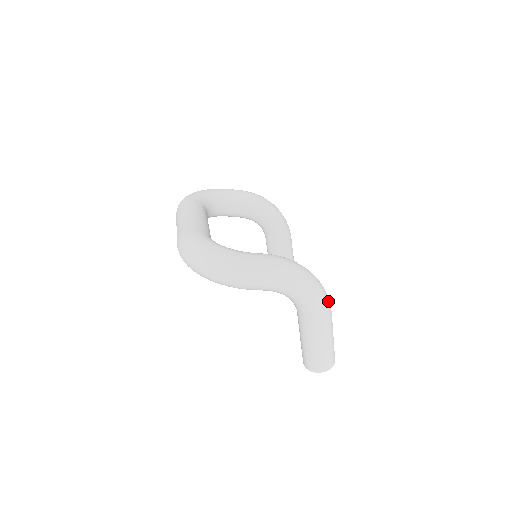
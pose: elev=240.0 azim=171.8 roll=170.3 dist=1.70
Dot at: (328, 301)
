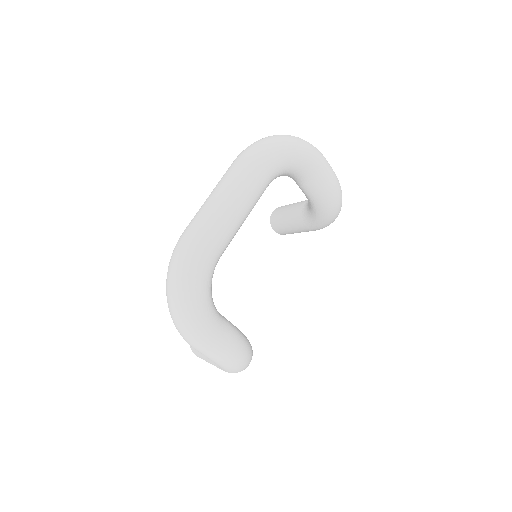
Dot at: occluded
